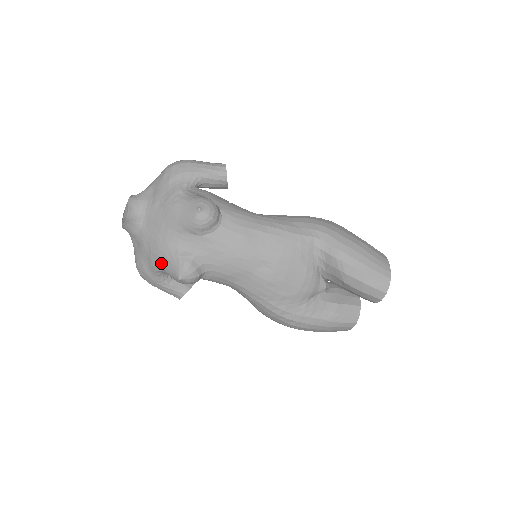
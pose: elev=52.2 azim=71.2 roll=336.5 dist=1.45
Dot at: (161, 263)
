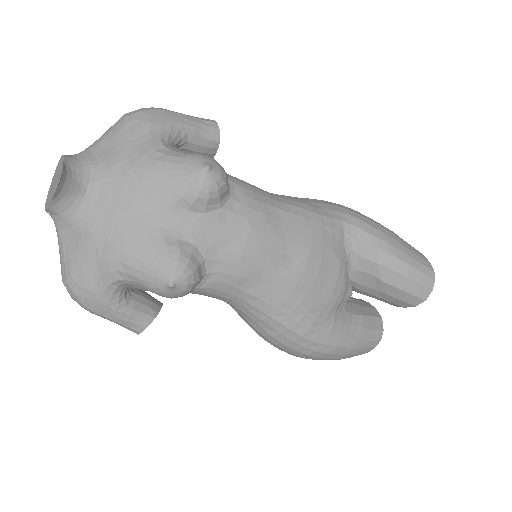
Dot at: (130, 263)
